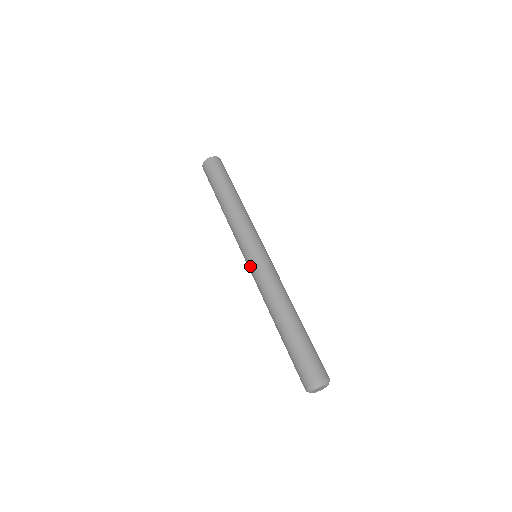
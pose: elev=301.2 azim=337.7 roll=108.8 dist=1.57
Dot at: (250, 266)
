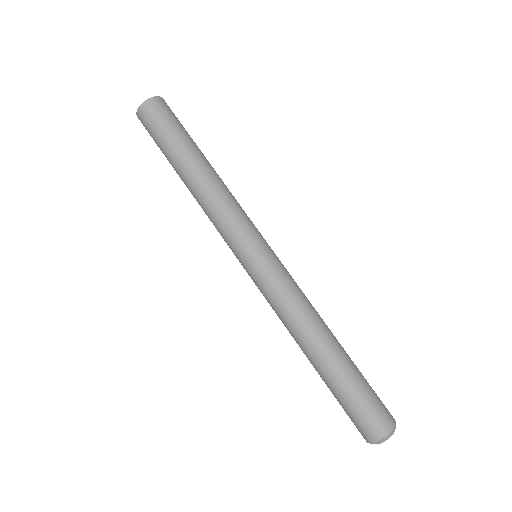
Dot at: (261, 270)
